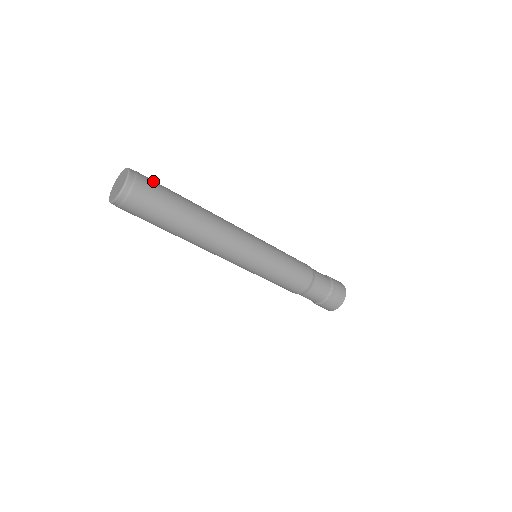
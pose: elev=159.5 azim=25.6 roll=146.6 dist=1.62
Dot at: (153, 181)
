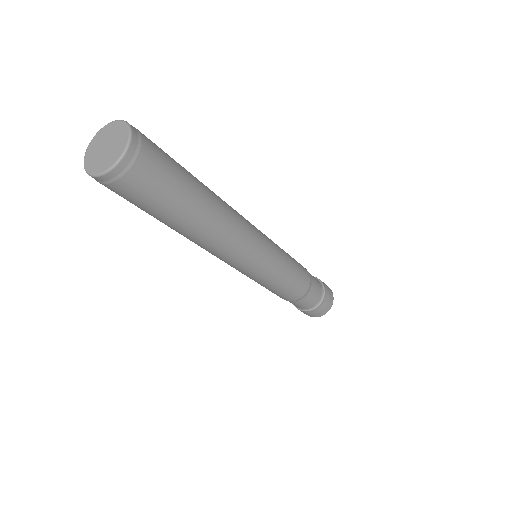
Dot at: (157, 146)
